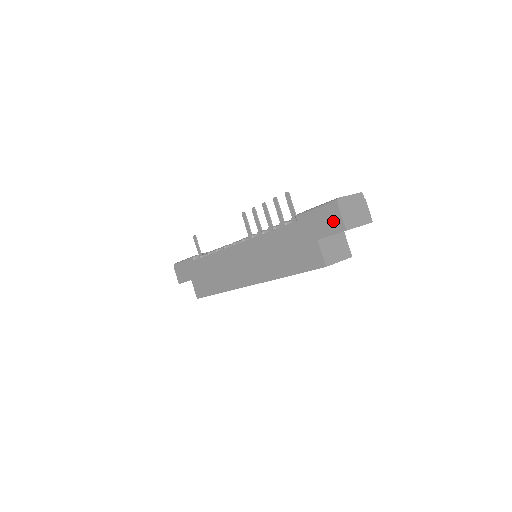
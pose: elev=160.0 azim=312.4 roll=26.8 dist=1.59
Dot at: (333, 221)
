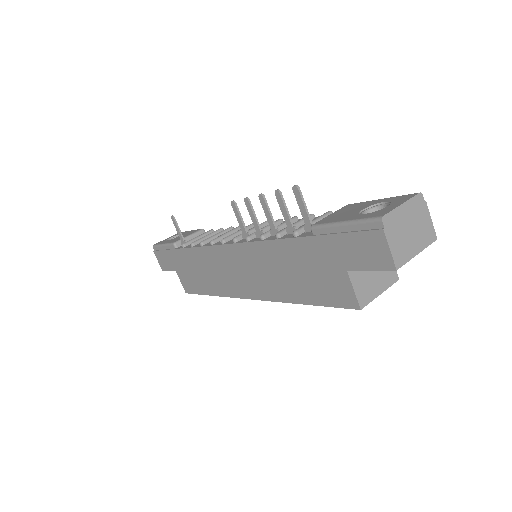
Dot at: (374, 251)
